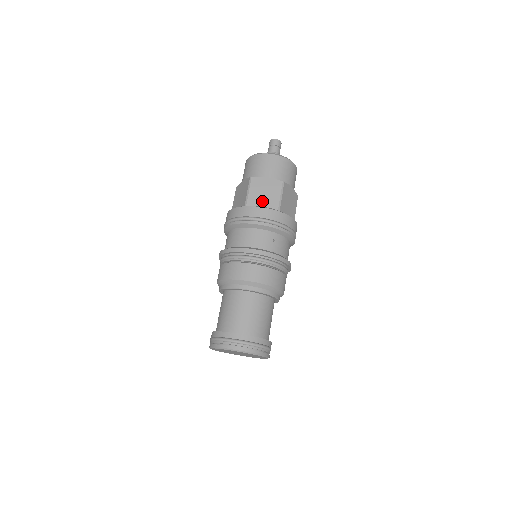
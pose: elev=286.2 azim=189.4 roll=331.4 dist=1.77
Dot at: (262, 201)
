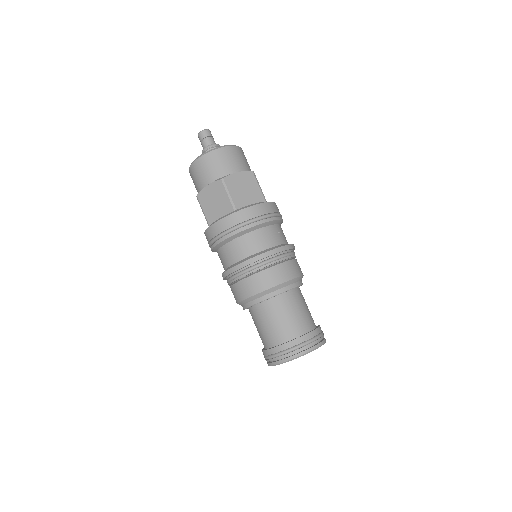
Dot at: (247, 199)
